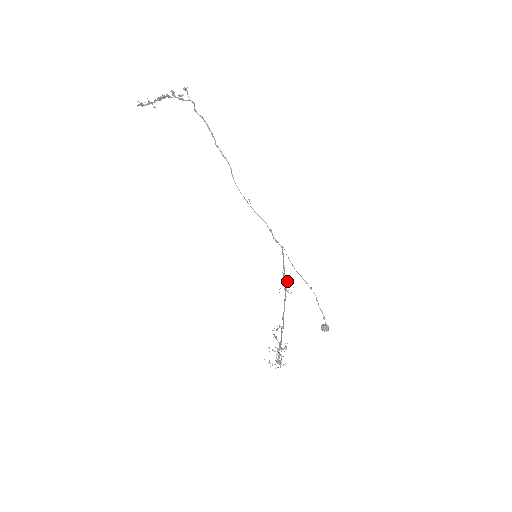
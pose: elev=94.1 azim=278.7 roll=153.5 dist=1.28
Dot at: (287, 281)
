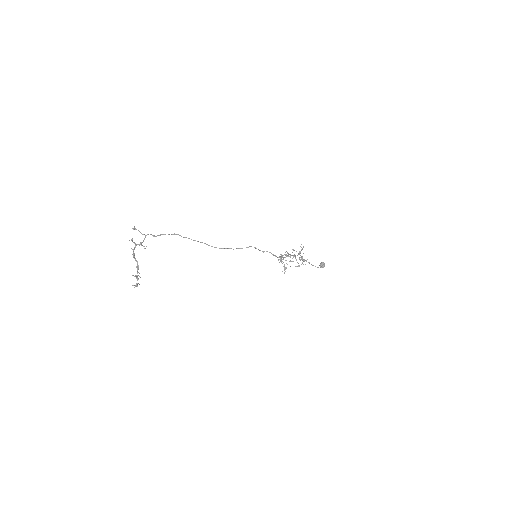
Dot at: occluded
